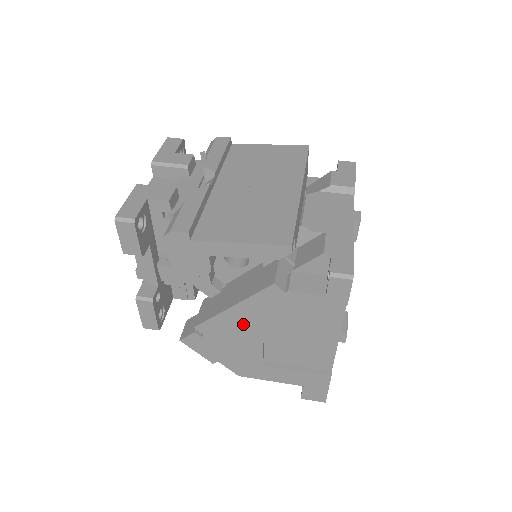
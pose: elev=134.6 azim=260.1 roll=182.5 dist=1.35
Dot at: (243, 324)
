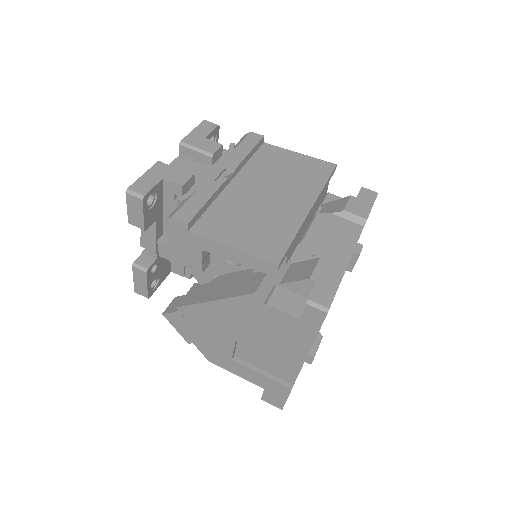
Dot at: (221, 319)
